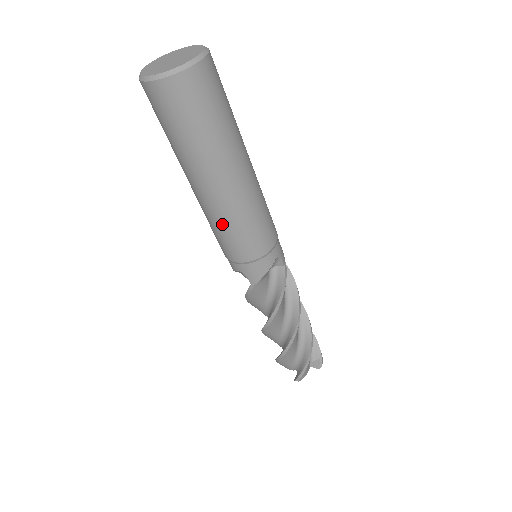
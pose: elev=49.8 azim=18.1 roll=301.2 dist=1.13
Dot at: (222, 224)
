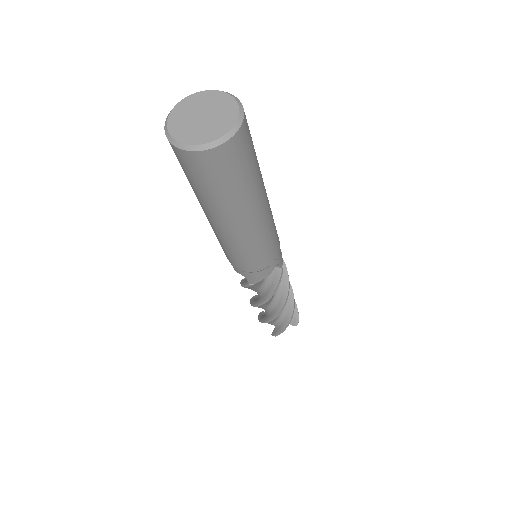
Dot at: (232, 248)
